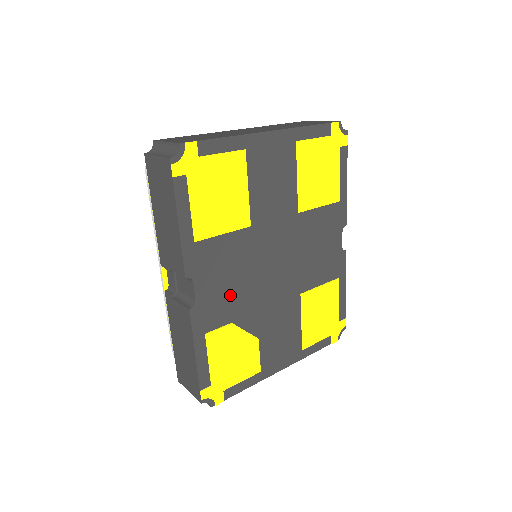
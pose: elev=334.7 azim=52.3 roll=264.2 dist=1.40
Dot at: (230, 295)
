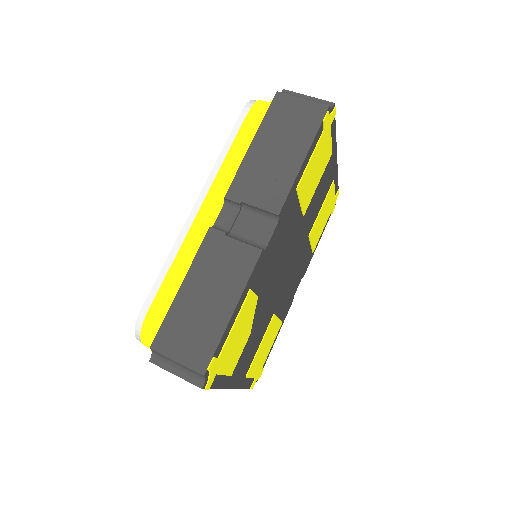
Dot at: (271, 266)
